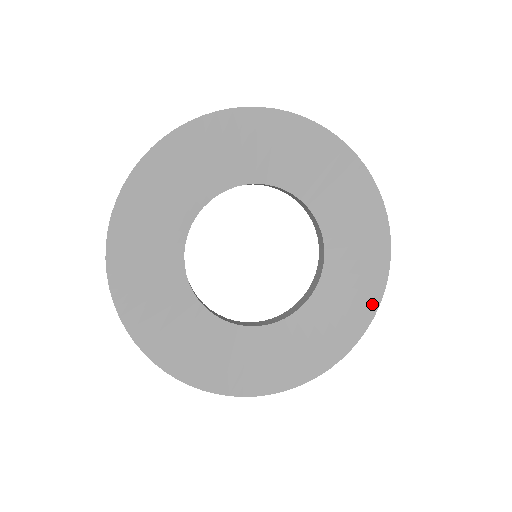
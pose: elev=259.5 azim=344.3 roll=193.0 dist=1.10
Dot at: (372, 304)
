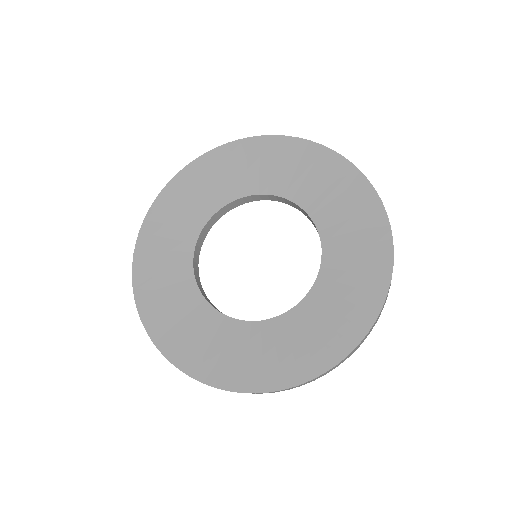
Dot at: (374, 304)
